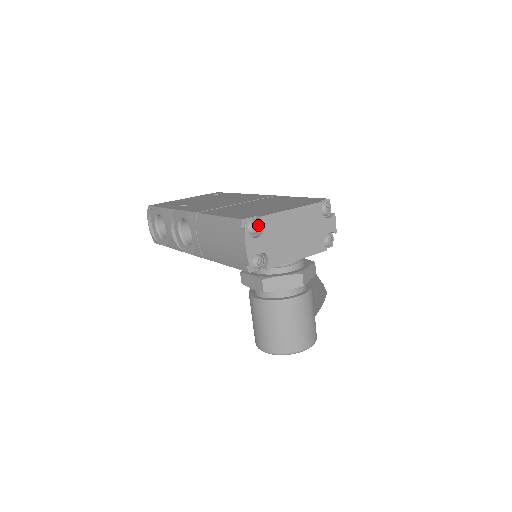
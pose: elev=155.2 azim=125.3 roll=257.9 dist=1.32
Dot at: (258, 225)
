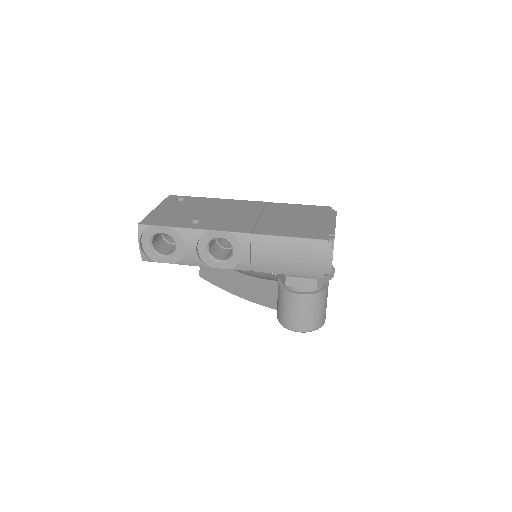
Dot at: (333, 242)
